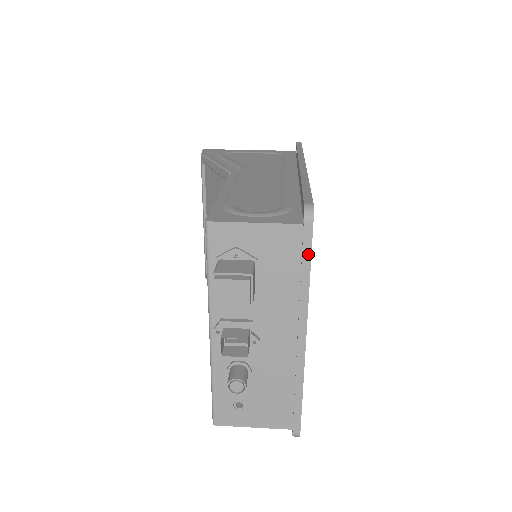
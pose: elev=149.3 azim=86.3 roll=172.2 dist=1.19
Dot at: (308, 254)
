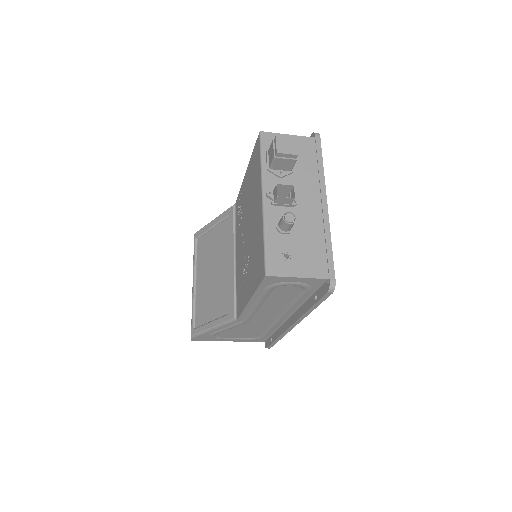
Dot at: (320, 152)
